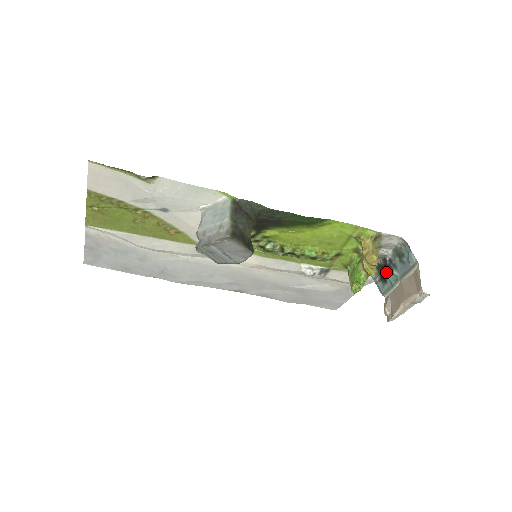
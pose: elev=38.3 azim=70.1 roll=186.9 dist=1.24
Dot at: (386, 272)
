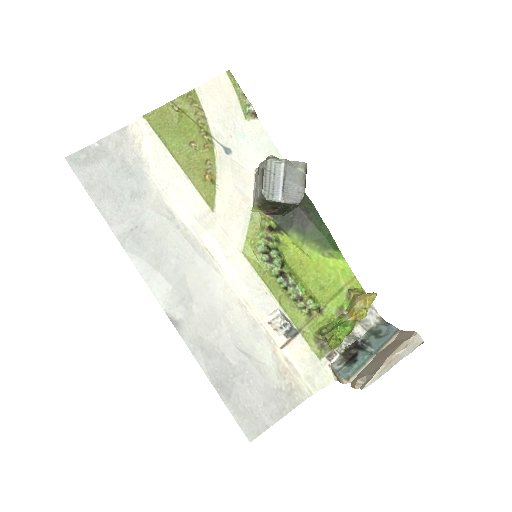
Dot at: (357, 351)
